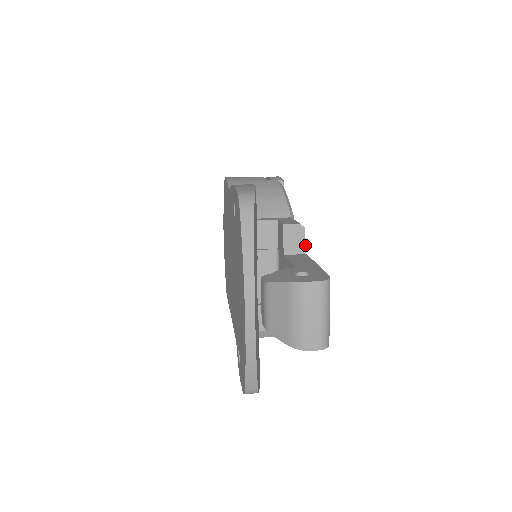
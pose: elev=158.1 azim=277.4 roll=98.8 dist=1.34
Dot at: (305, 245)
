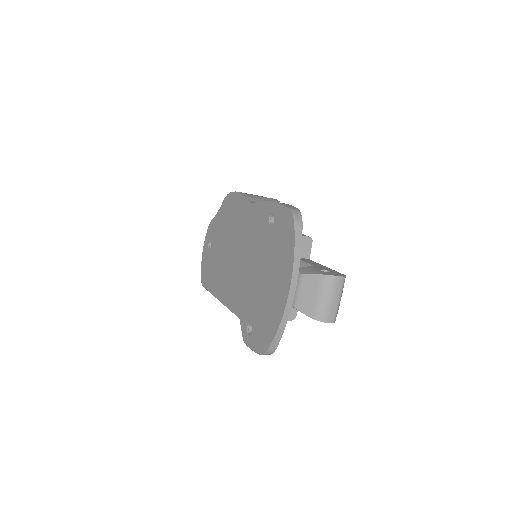
Dot at: (310, 253)
